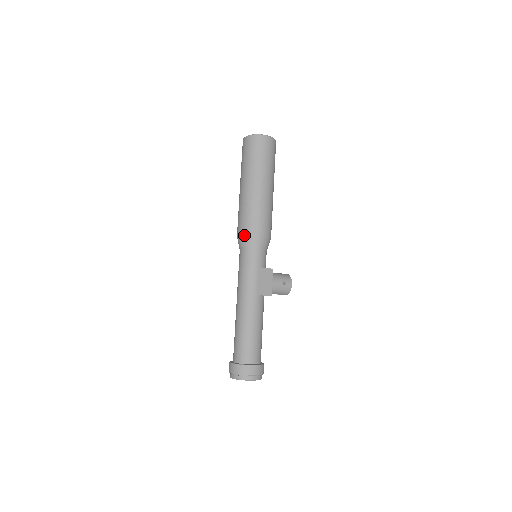
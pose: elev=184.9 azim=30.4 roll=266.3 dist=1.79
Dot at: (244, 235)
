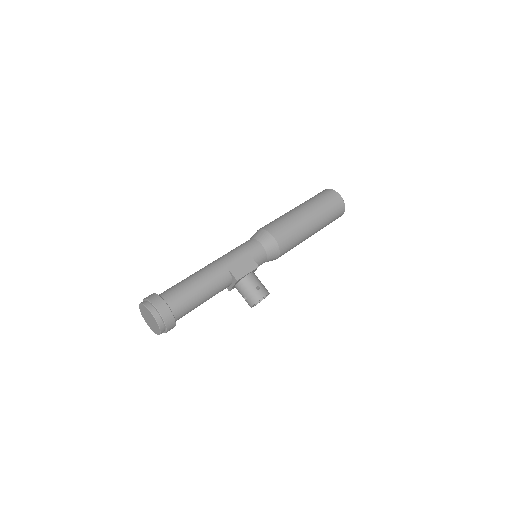
Dot at: (260, 229)
